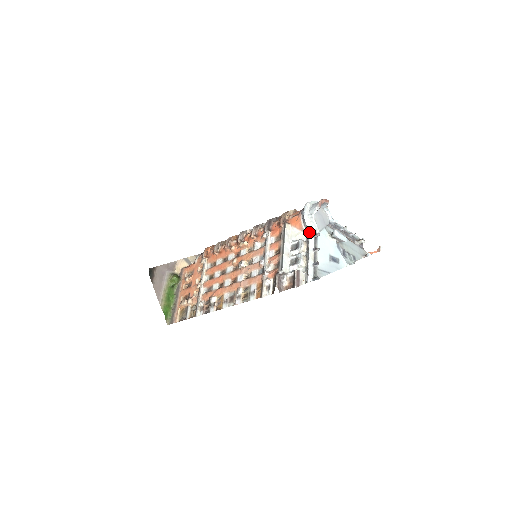
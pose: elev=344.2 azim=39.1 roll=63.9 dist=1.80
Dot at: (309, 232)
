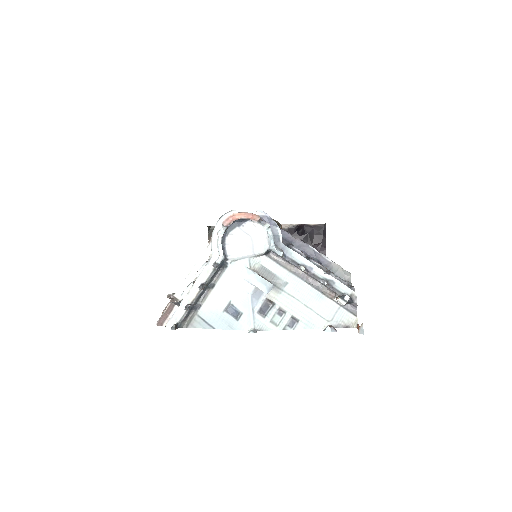
Dot at: (211, 257)
